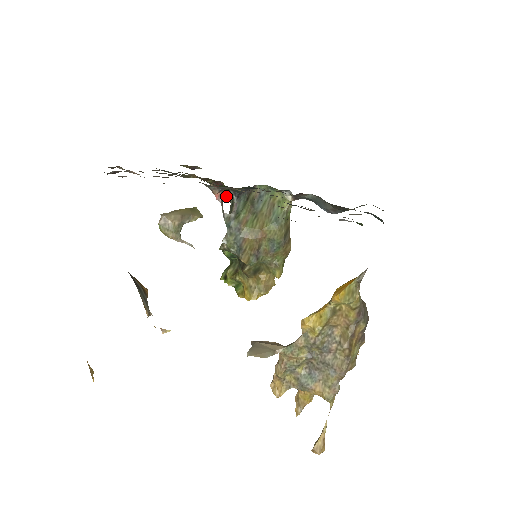
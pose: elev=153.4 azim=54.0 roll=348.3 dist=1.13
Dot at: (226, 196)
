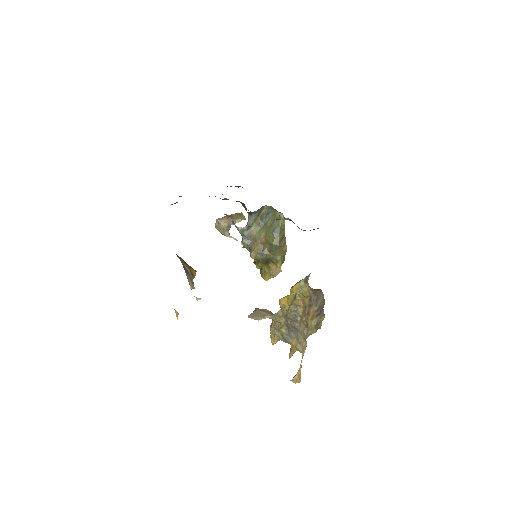
Dot at: occluded
